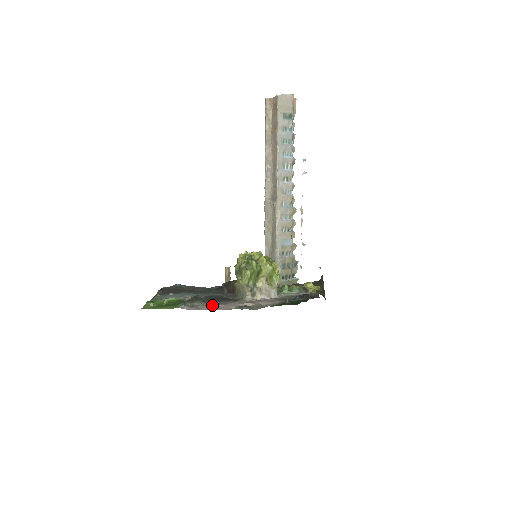
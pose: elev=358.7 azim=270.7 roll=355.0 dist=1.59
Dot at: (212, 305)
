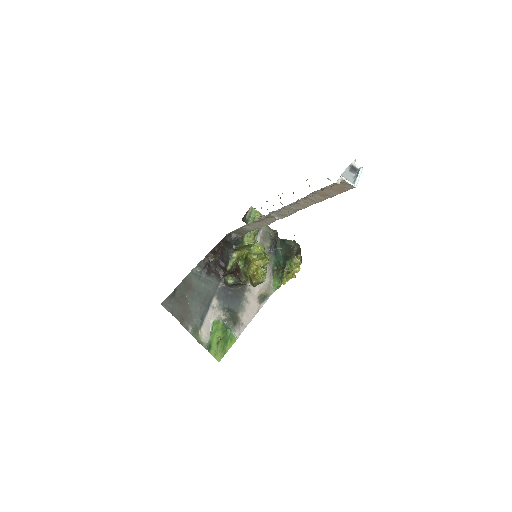
Dot at: (244, 313)
